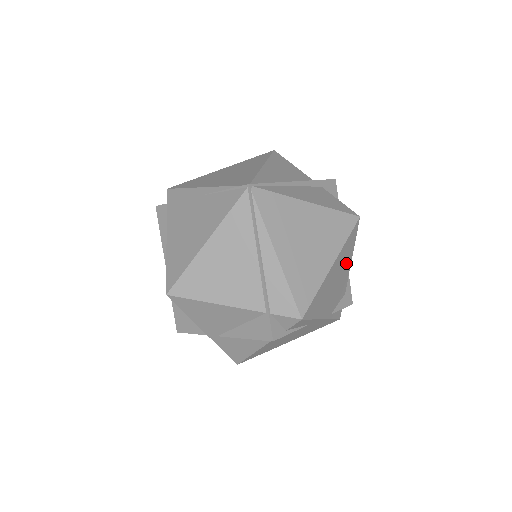
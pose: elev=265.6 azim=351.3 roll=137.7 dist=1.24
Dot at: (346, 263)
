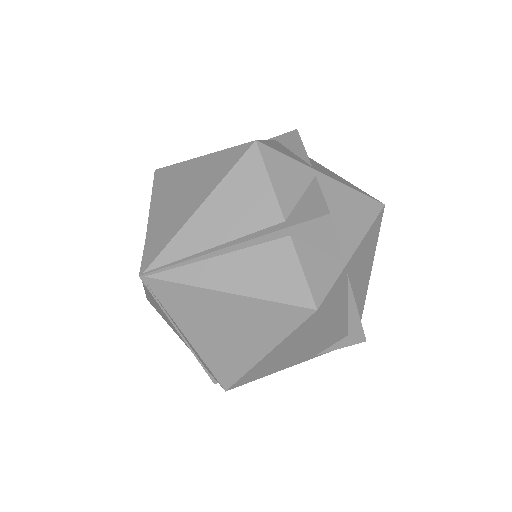
Dot at: (317, 333)
